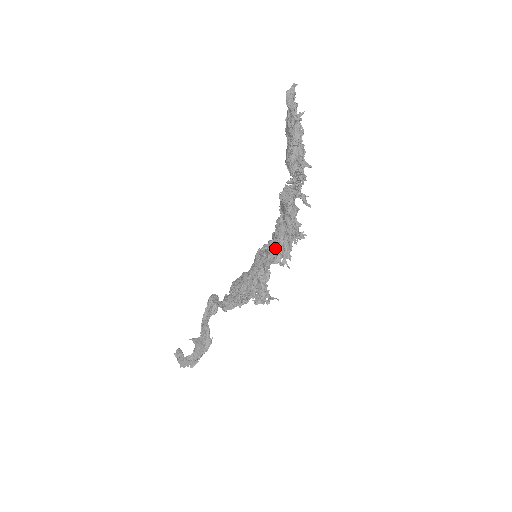
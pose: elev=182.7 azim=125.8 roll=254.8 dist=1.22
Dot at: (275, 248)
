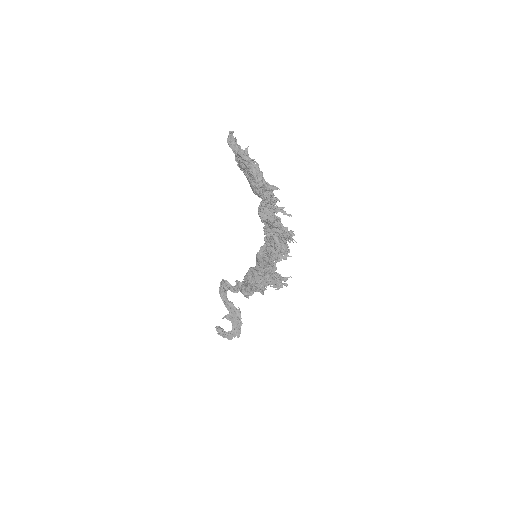
Dot at: (274, 251)
